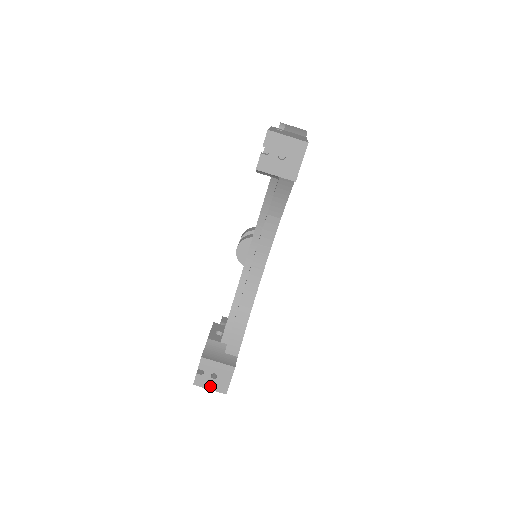
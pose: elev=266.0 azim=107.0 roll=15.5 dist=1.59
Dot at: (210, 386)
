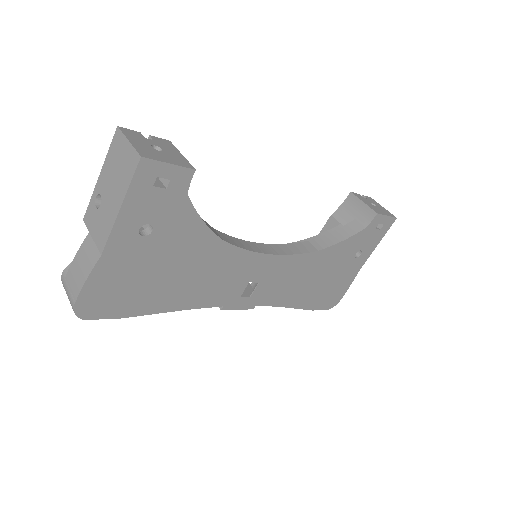
Dot at: (135, 142)
